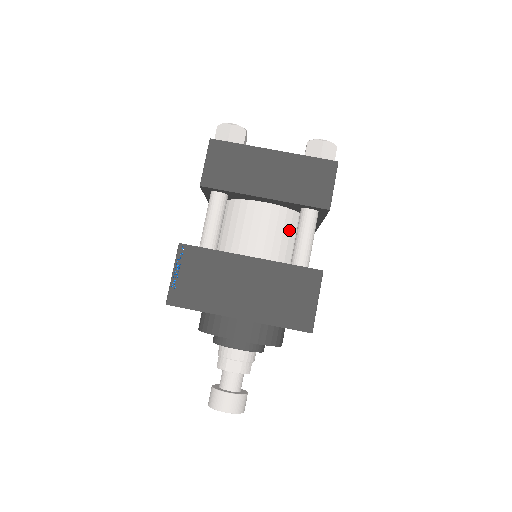
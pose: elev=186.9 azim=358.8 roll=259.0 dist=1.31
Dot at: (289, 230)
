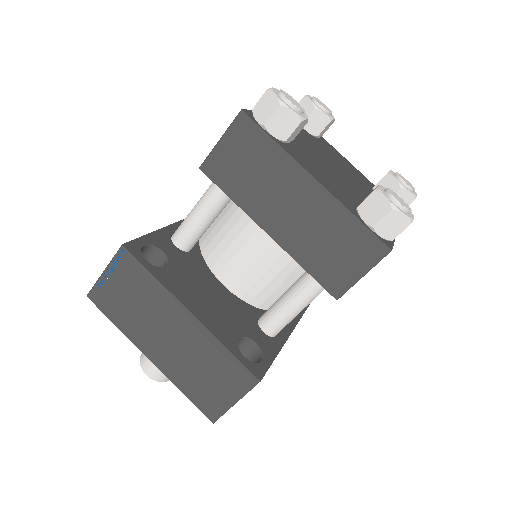
Dot at: (290, 273)
